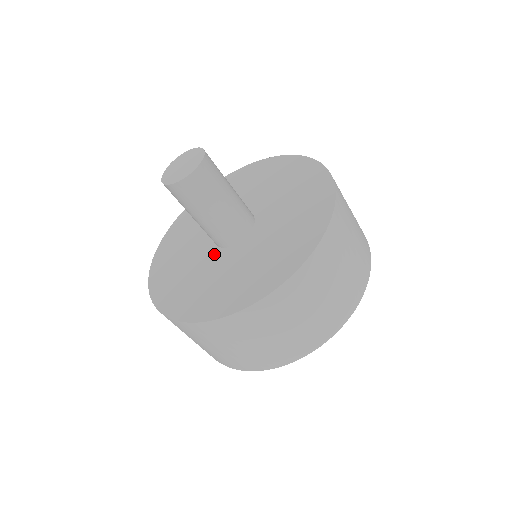
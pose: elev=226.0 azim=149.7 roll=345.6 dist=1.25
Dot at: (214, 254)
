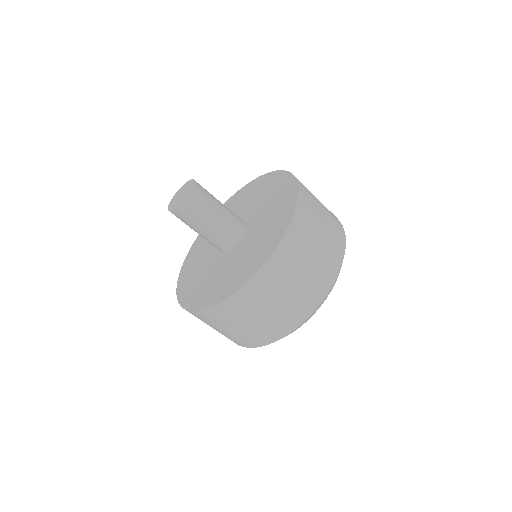
Dot at: (215, 249)
